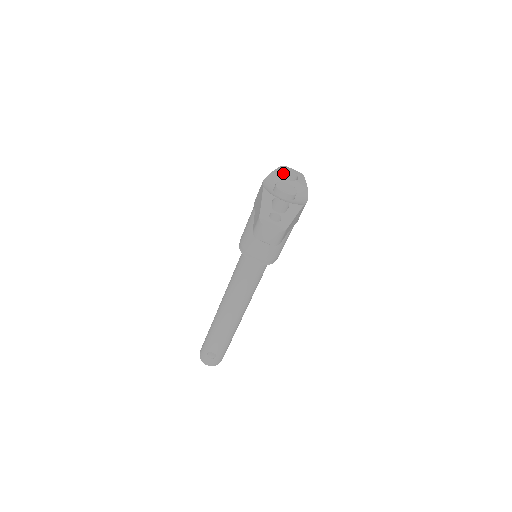
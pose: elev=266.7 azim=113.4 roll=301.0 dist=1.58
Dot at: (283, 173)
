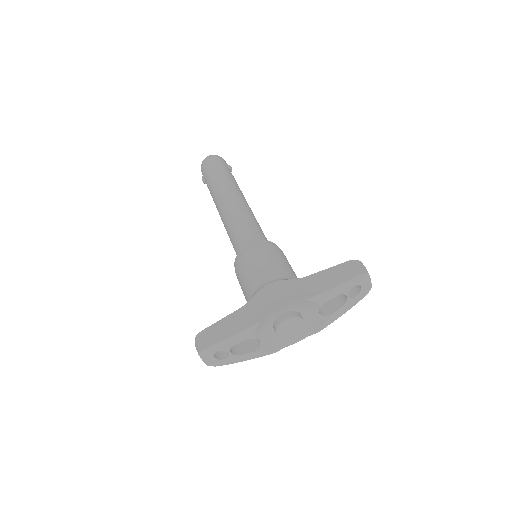
Dot at: occluded
